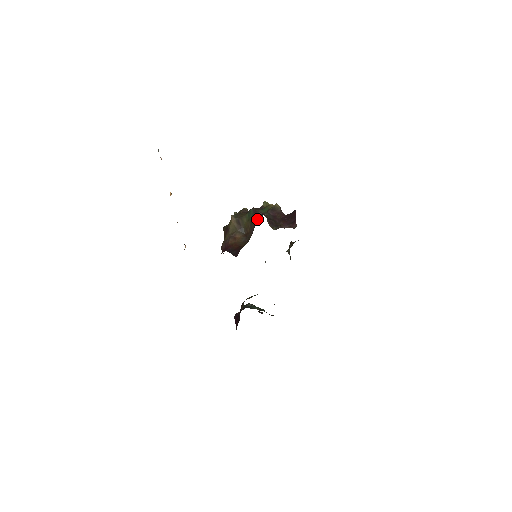
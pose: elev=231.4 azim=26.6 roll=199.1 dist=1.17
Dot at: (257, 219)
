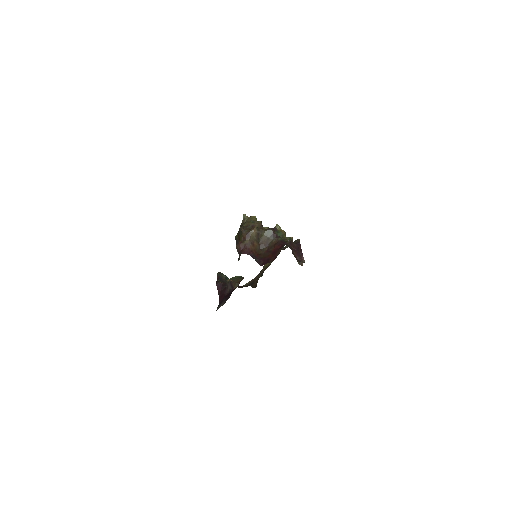
Dot at: (276, 240)
